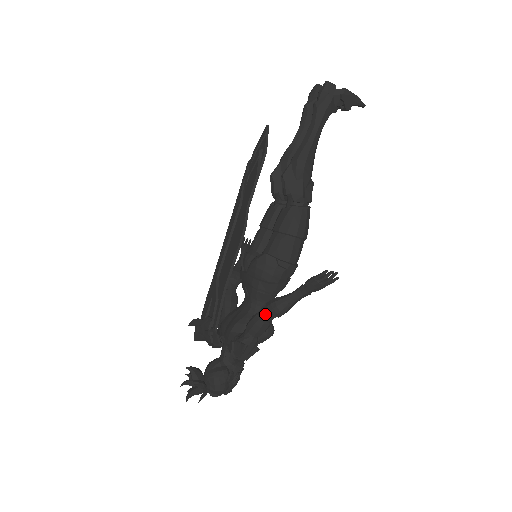
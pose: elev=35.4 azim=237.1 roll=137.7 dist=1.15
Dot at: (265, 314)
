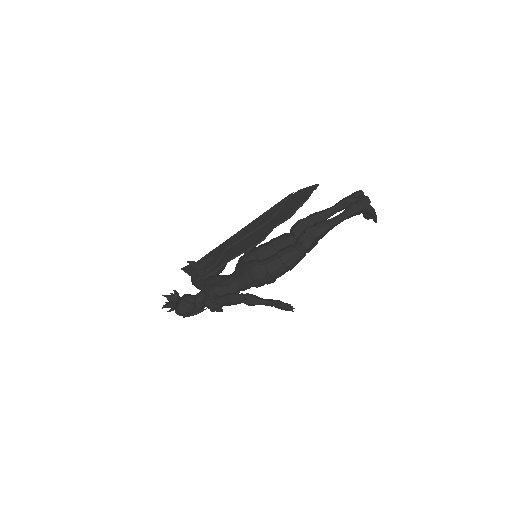
Dot at: (241, 298)
